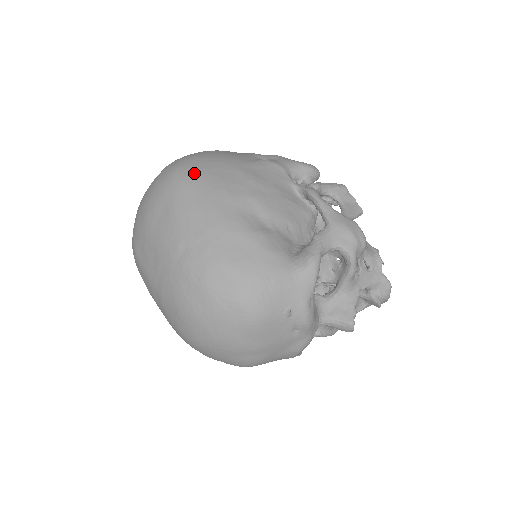
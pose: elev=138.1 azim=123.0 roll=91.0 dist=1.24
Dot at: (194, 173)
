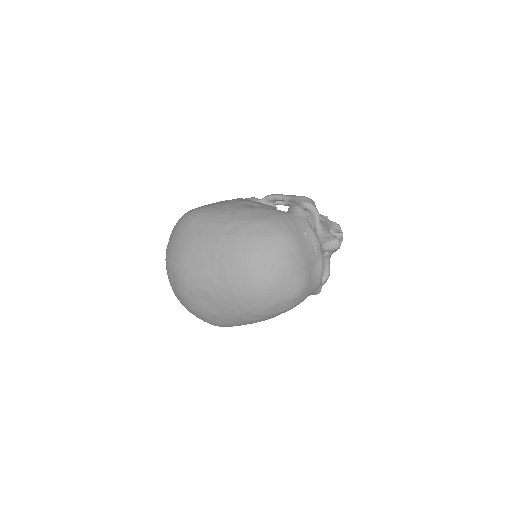
Dot at: (202, 208)
